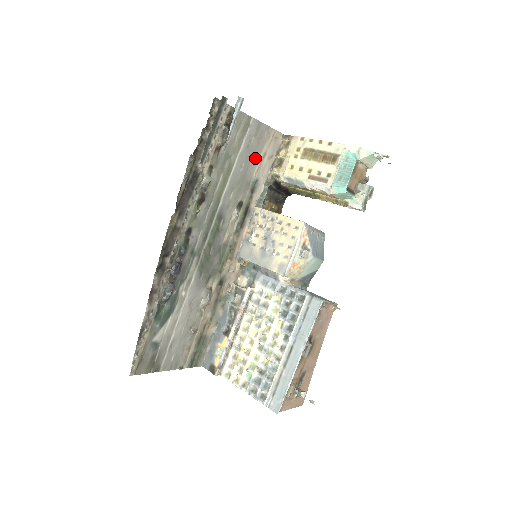
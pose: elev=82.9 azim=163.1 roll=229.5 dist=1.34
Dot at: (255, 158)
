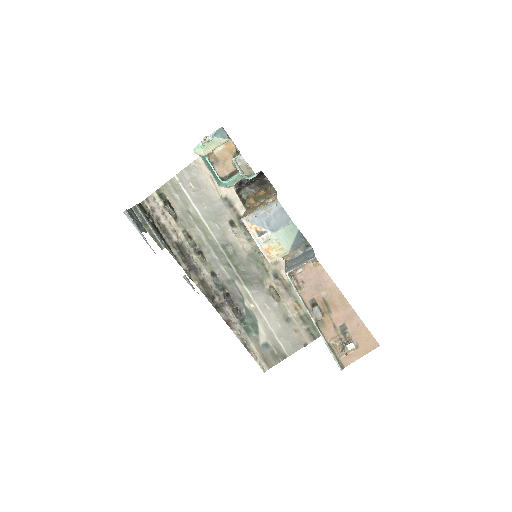
Dot at: (207, 189)
